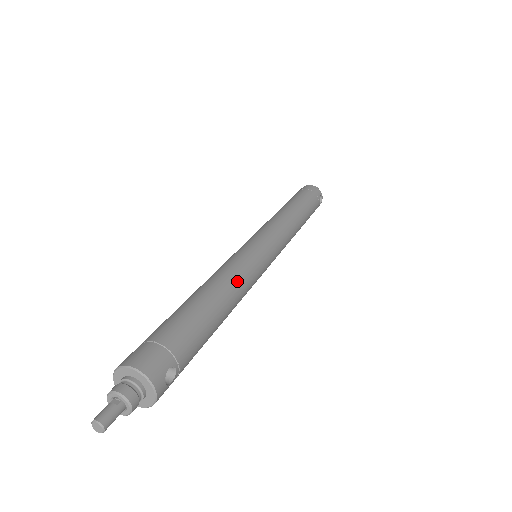
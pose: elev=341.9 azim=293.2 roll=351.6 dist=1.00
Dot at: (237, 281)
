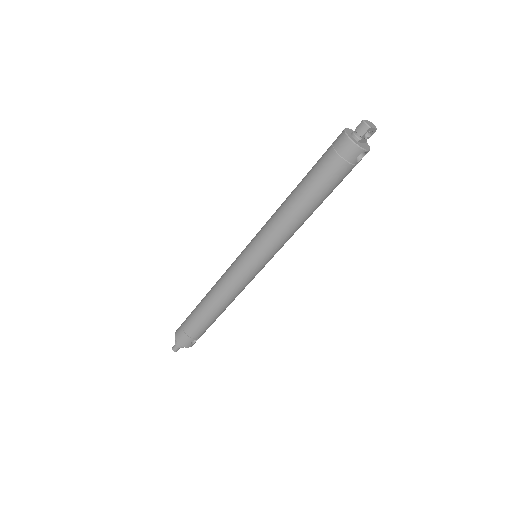
Dot at: (227, 297)
